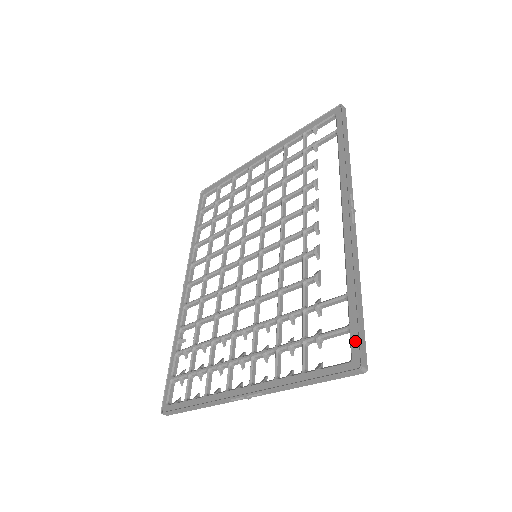
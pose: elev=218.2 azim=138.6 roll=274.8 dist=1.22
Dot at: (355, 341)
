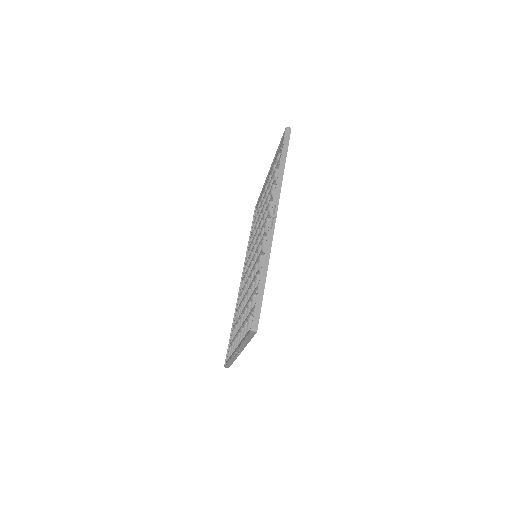
Dot at: (254, 313)
